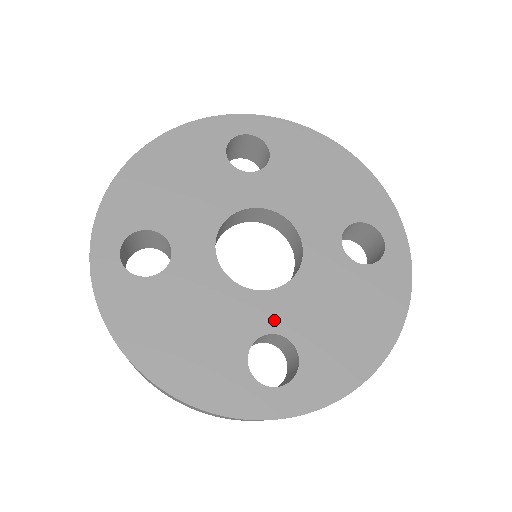
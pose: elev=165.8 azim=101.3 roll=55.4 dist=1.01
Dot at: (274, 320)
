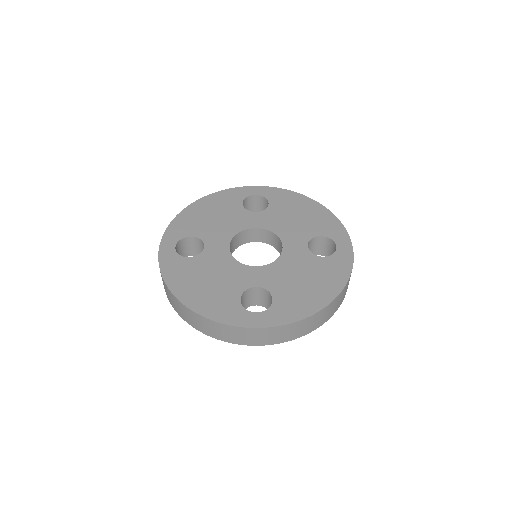
Dot at: (260, 280)
